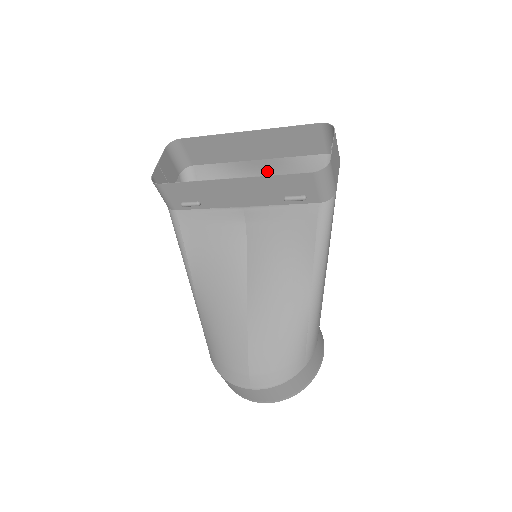
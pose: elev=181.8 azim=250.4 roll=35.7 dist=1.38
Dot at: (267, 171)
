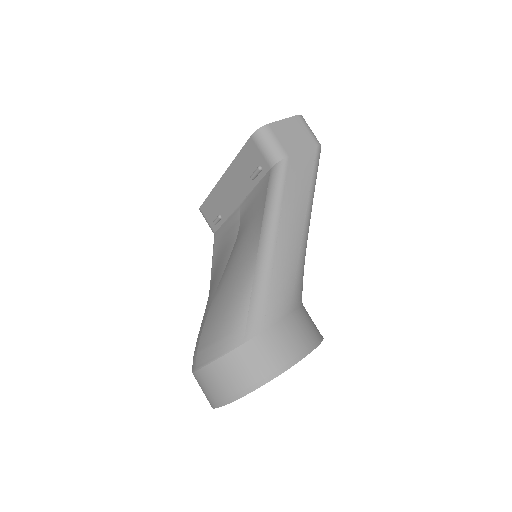
Dot at: occluded
